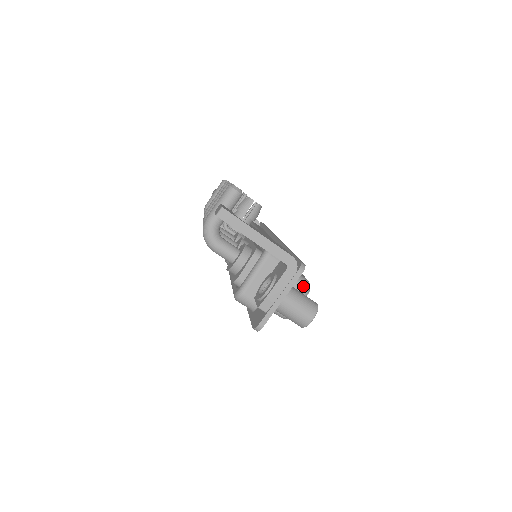
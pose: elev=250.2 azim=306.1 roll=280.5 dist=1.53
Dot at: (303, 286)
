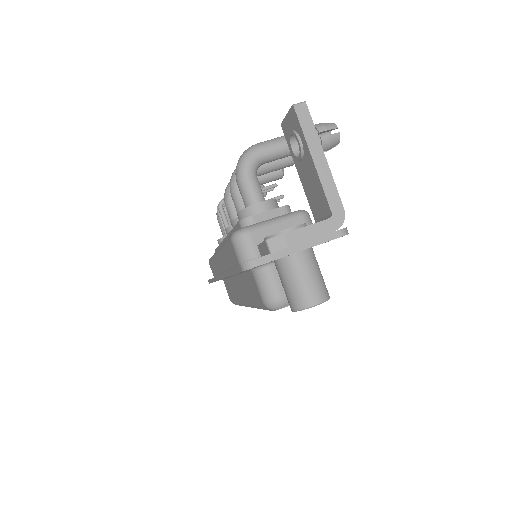
Dot at: occluded
